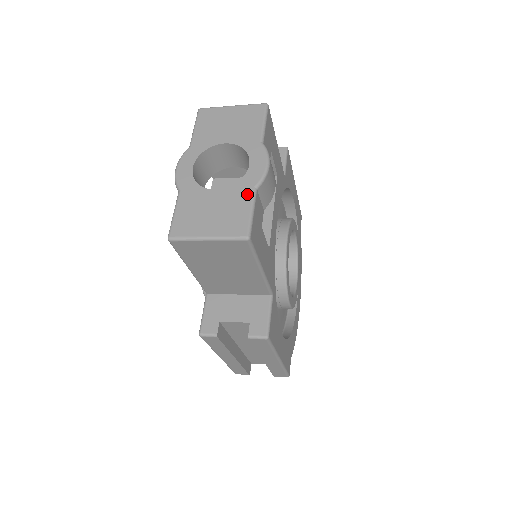
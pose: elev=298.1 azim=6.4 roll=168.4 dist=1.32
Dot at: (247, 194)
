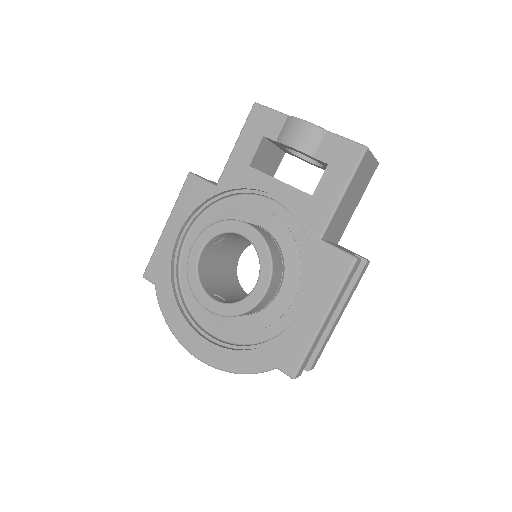
Dot at: occluded
